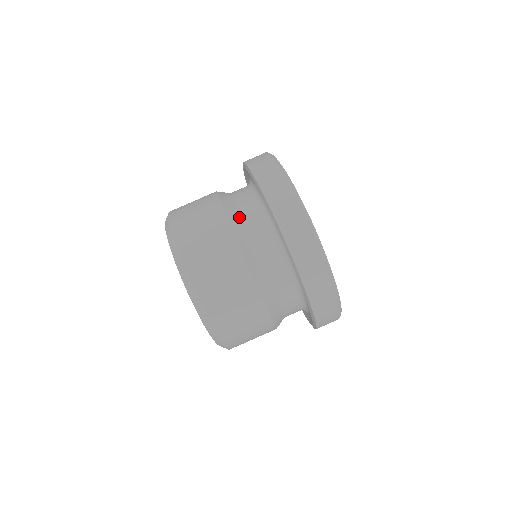
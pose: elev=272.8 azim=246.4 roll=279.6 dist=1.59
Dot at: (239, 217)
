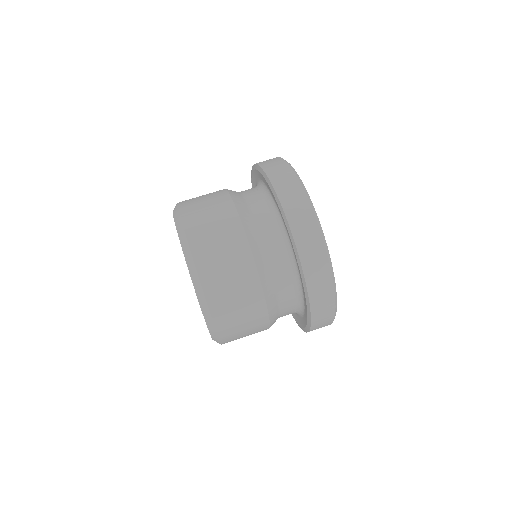
Dot at: occluded
